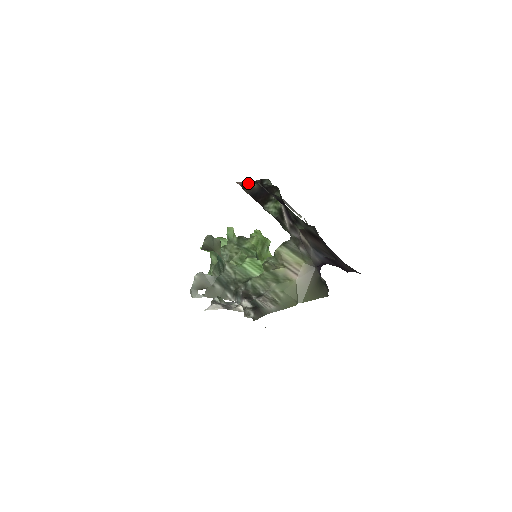
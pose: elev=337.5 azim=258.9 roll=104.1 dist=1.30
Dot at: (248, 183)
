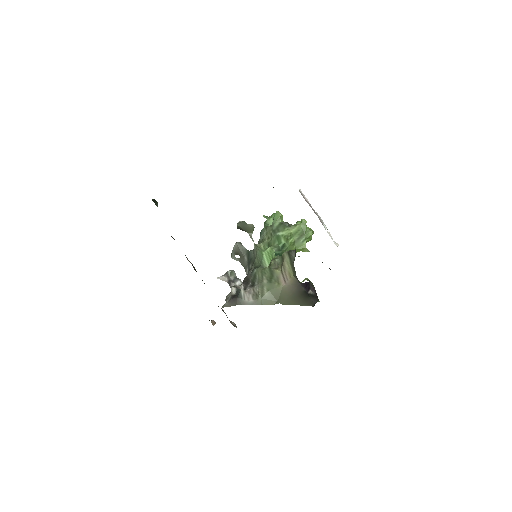
Dot at: occluded
